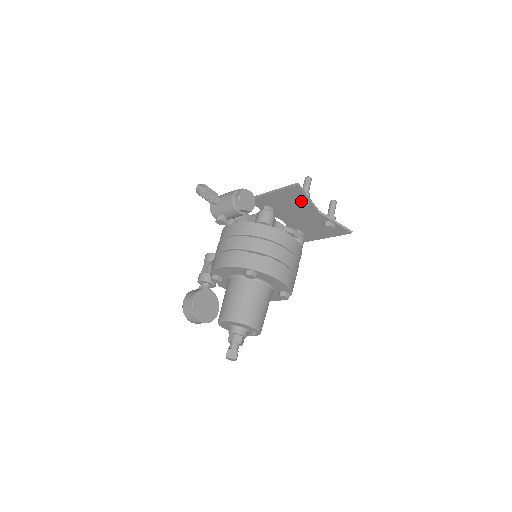
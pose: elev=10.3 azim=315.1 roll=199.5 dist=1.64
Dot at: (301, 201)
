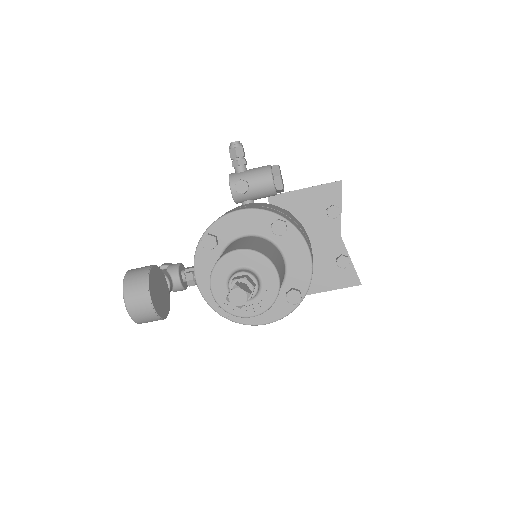
Dot at: (335, 205)
